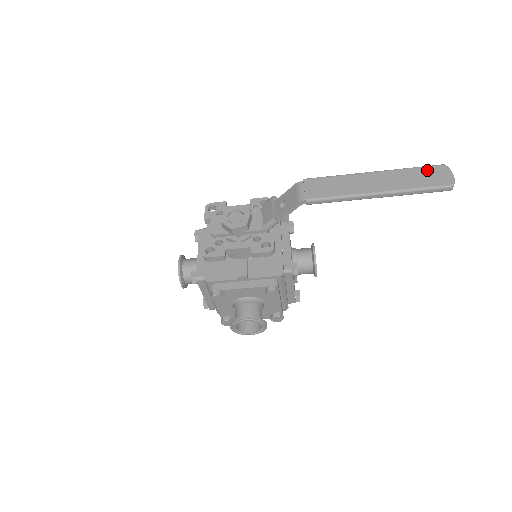
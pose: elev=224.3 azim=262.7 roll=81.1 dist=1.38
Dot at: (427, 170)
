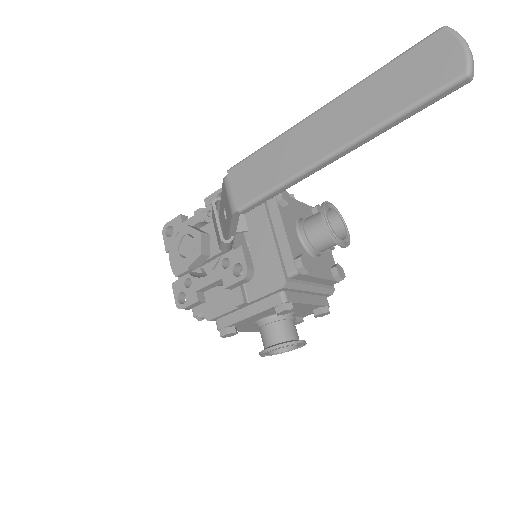
Dot at: (411, 59)
